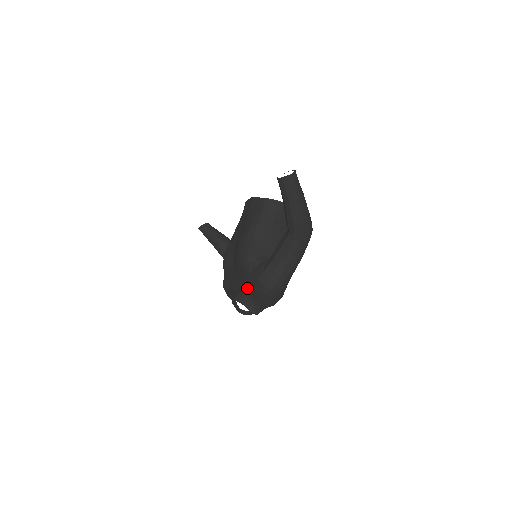
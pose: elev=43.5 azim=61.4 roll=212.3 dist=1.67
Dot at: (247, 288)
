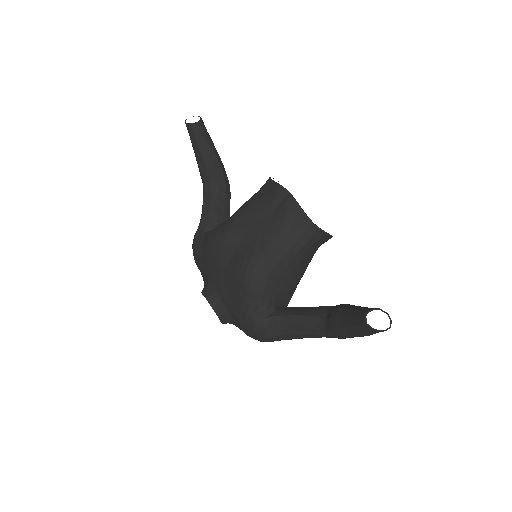
Dot at: (232, 311)
